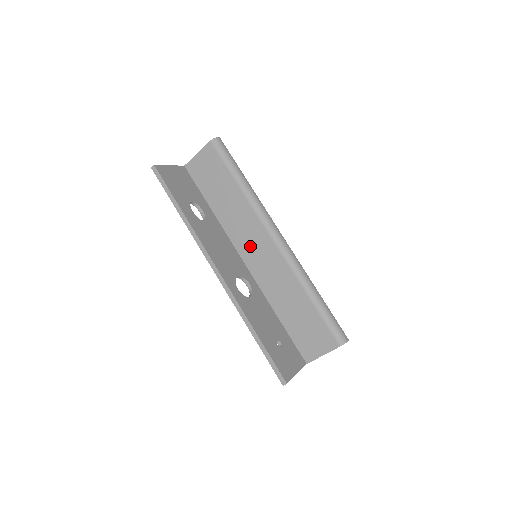
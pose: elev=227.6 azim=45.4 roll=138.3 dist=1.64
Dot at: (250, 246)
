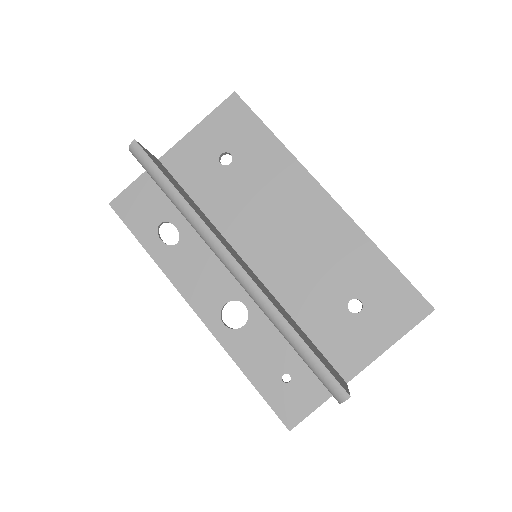
Dot at: occluded
